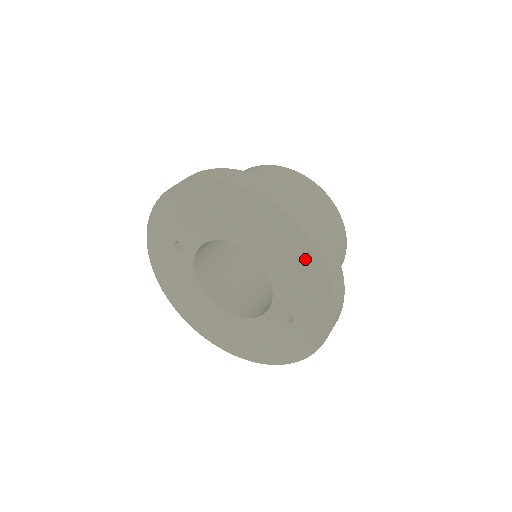
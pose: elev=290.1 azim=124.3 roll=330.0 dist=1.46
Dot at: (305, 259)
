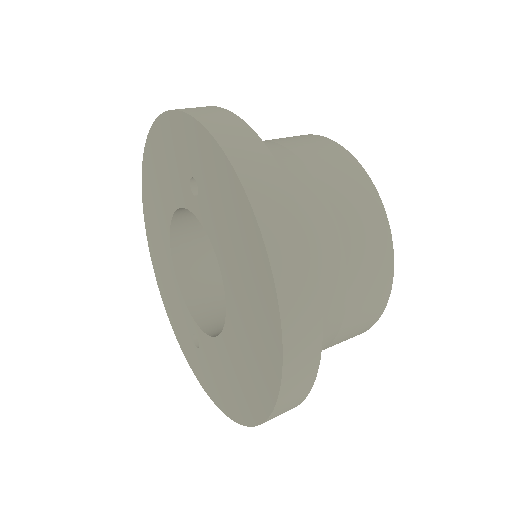
Dot at: (244, 403)
